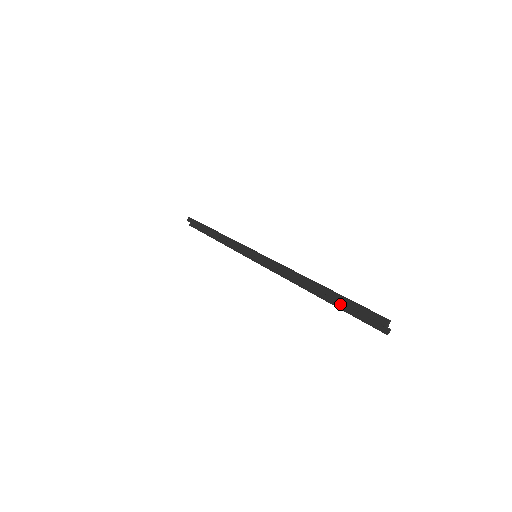
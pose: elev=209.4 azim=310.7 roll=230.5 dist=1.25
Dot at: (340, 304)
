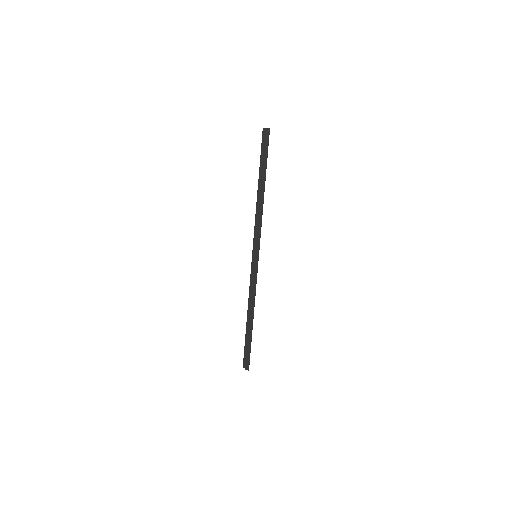
Dot at: (247, 337)
